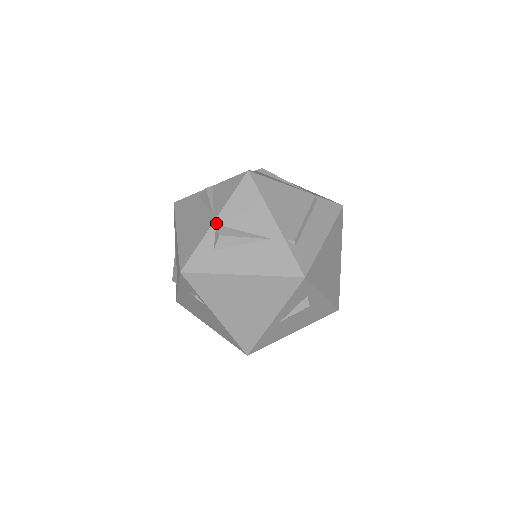
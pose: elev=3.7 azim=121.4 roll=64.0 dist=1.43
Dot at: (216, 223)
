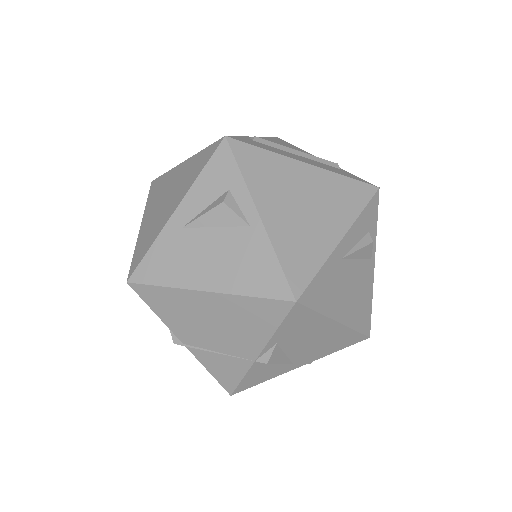
Dot at: occluded
